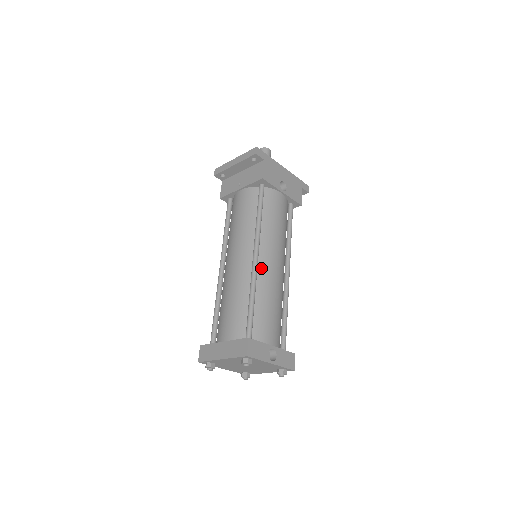
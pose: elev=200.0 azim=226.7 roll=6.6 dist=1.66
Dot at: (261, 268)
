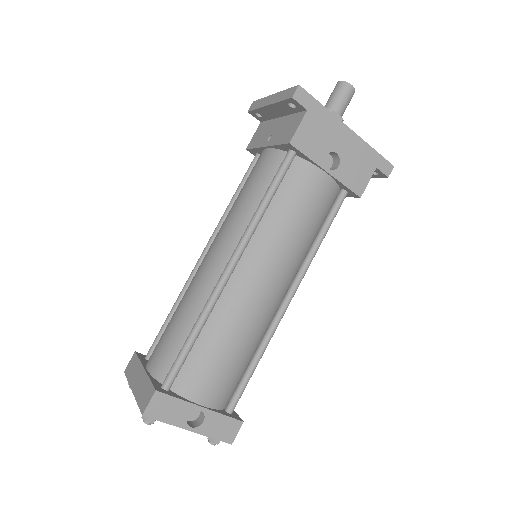
Dot at: (233, 287)
